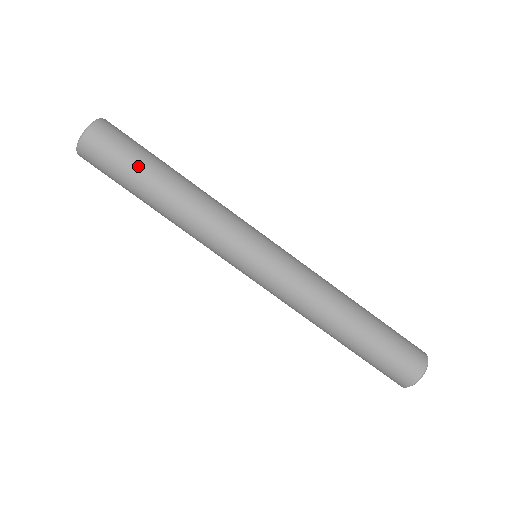
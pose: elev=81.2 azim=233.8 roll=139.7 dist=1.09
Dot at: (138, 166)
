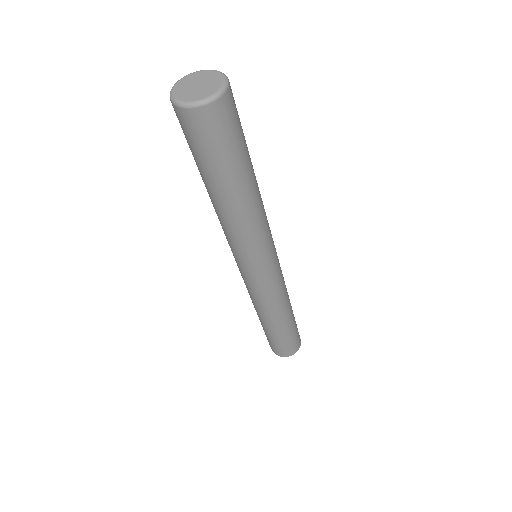
Dot at: (214, 170)
